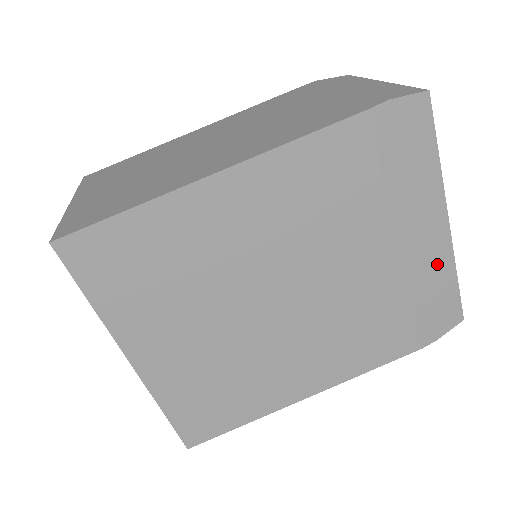
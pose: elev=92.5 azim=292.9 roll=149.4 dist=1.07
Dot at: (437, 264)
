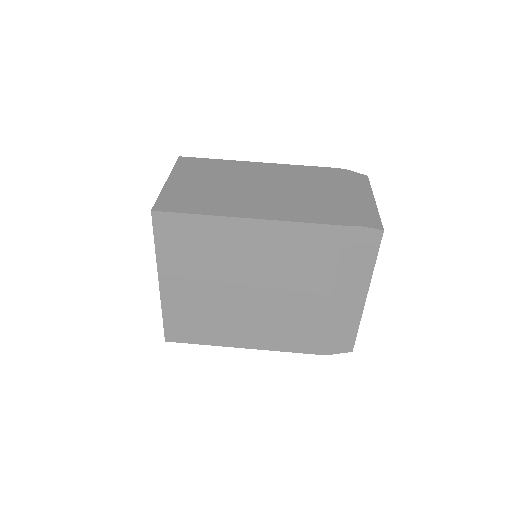
Dot at: (350, 316)
